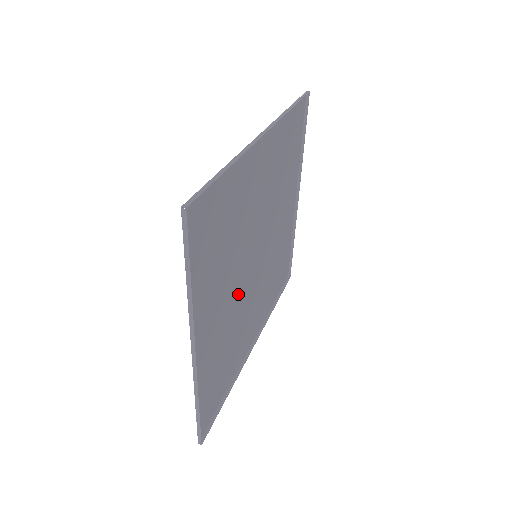
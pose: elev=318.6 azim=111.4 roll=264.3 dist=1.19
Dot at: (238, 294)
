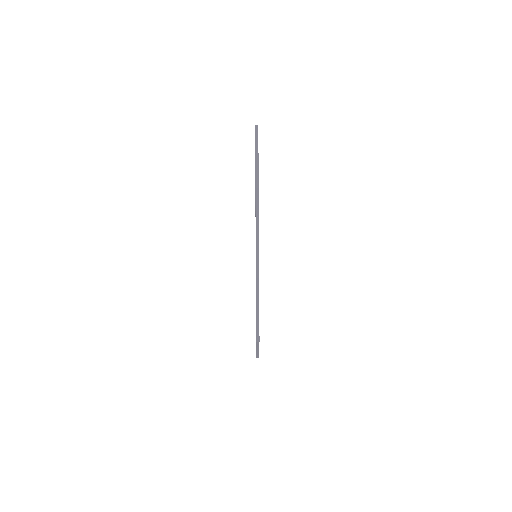
Dot at: occluded
